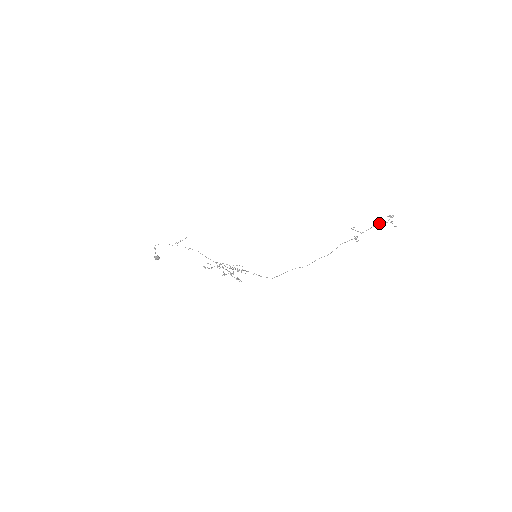
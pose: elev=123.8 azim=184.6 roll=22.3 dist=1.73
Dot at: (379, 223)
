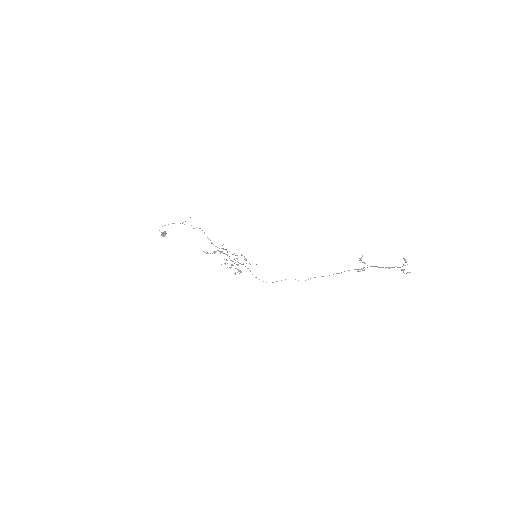
Dot at: (388, 268)
